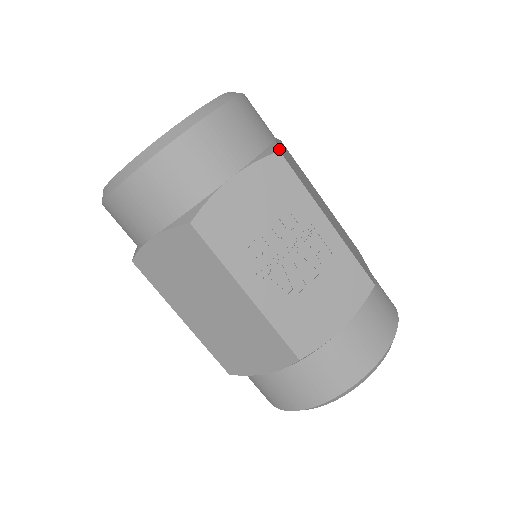
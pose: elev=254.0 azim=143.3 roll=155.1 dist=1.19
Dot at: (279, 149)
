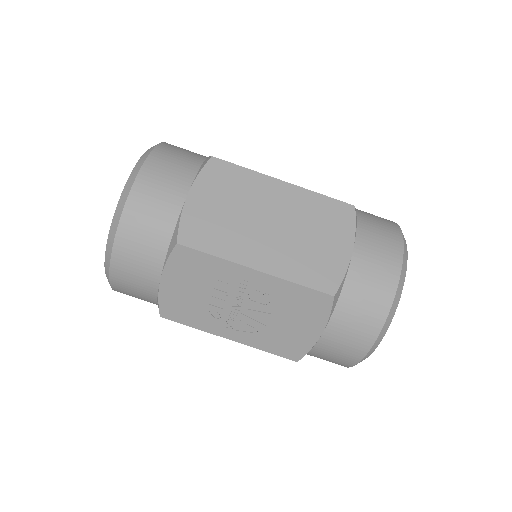
Dot at: (179, 235)
